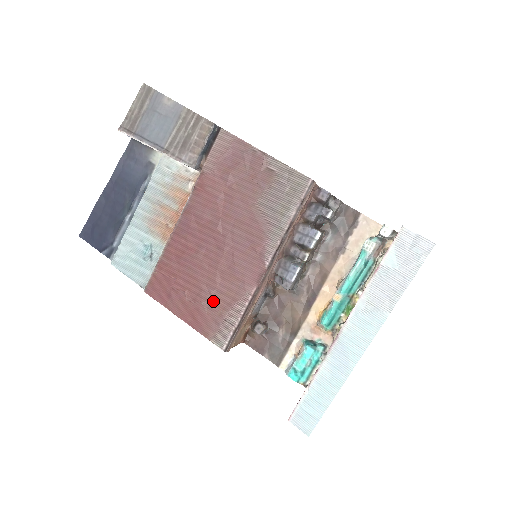
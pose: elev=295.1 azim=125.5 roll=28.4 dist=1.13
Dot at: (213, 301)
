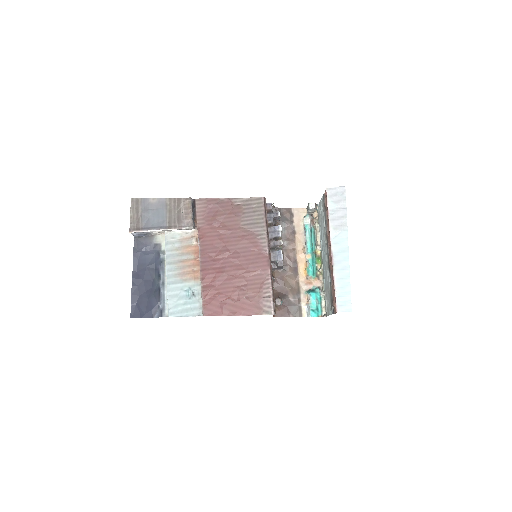
Dot at: (250, 292)
